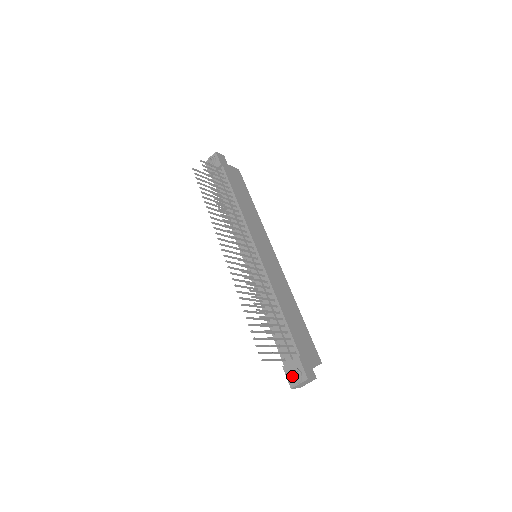
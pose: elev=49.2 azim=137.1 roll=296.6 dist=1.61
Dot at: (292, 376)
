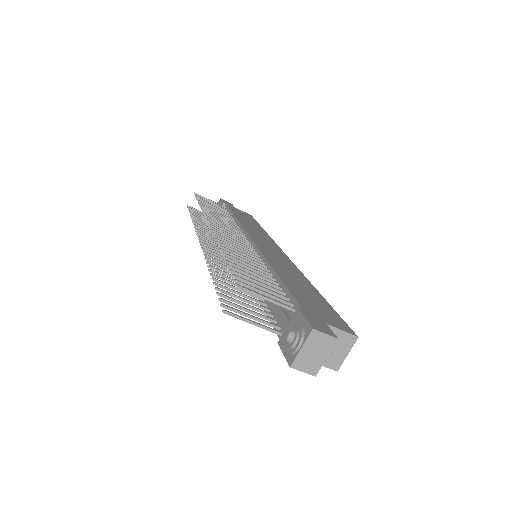
Dot at: (289, 343)
